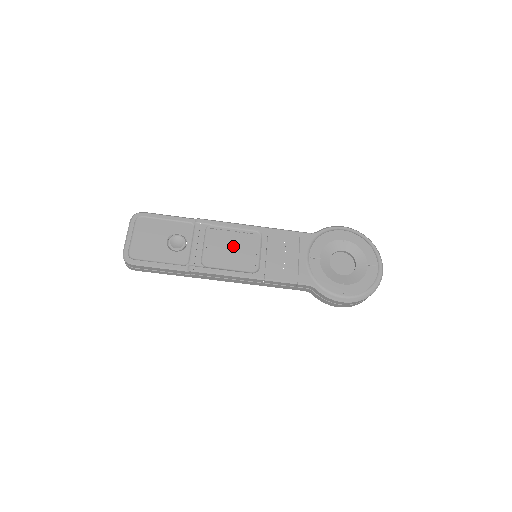
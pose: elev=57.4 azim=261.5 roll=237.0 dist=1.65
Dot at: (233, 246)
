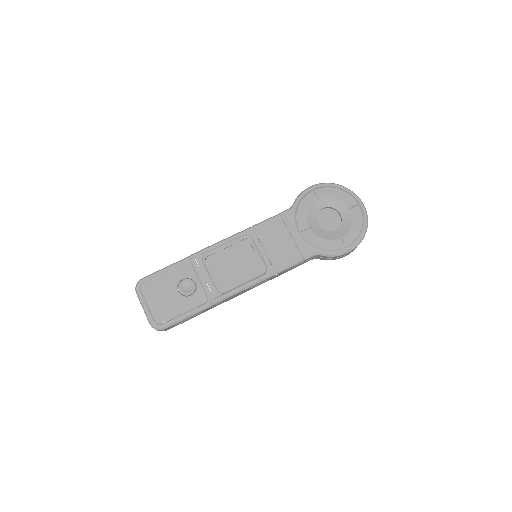
Dot at: (234, 261)
